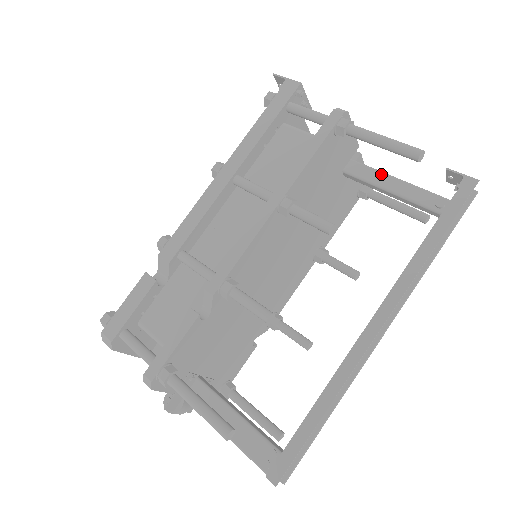
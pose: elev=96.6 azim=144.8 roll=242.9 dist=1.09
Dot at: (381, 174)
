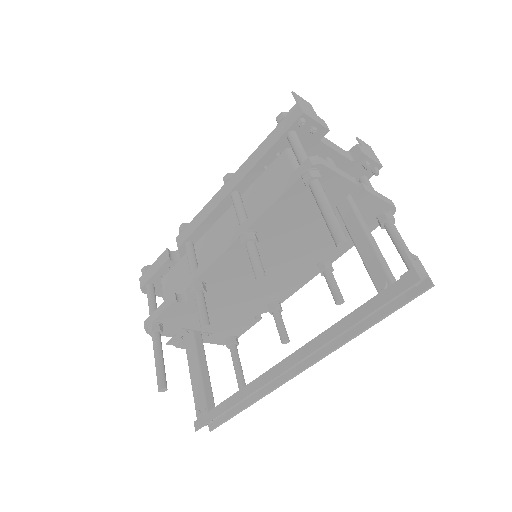
Dot at: (359, 226)
